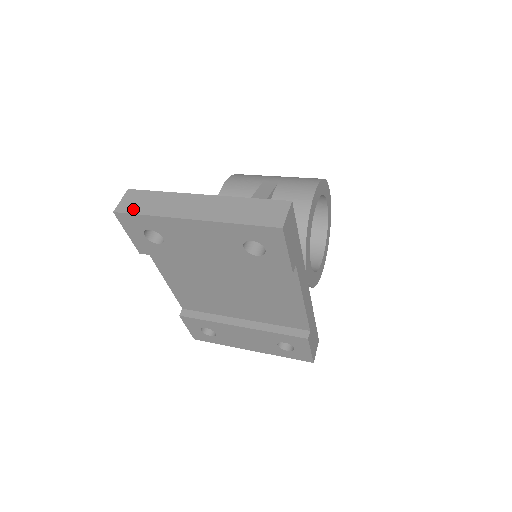
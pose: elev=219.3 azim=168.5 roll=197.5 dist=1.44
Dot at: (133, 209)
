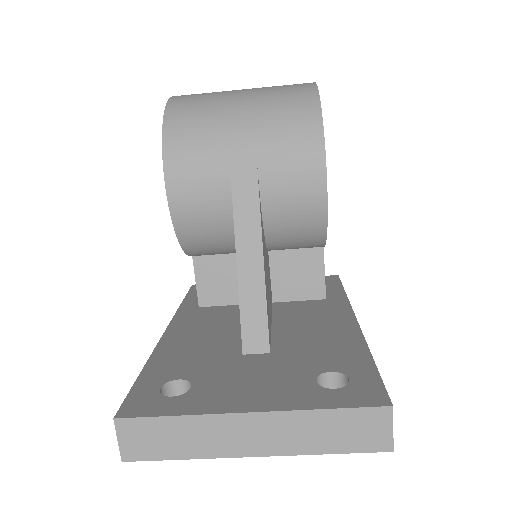
Dot at: (151, 454)
